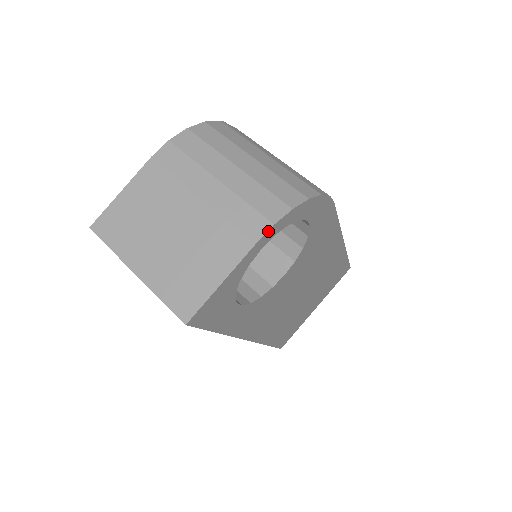
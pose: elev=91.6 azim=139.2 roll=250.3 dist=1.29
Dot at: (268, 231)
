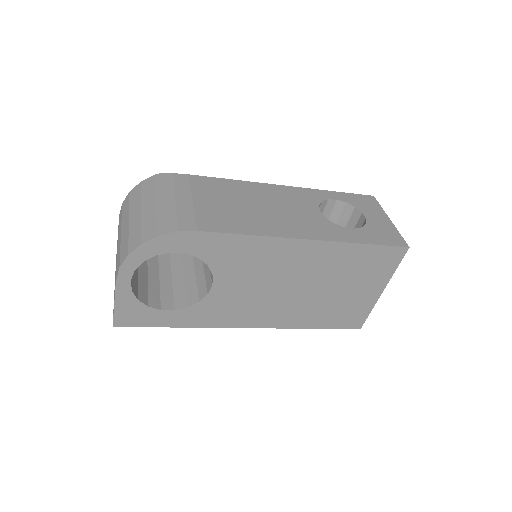
Dot at: (119, 272)
